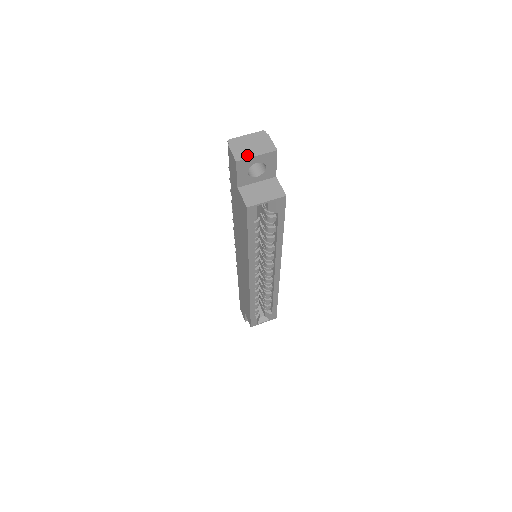
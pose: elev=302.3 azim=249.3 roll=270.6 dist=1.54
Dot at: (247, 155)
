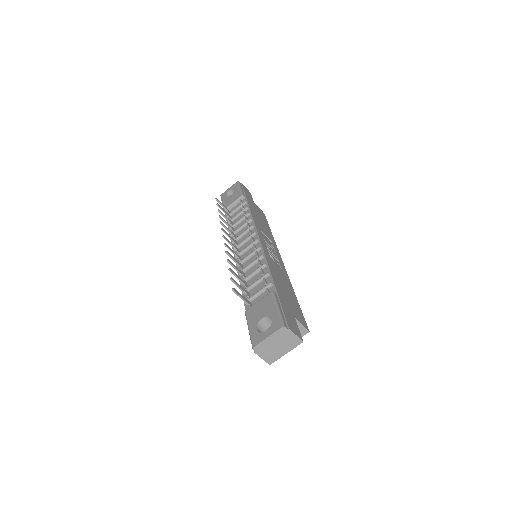
Dot at: (277, 357)
